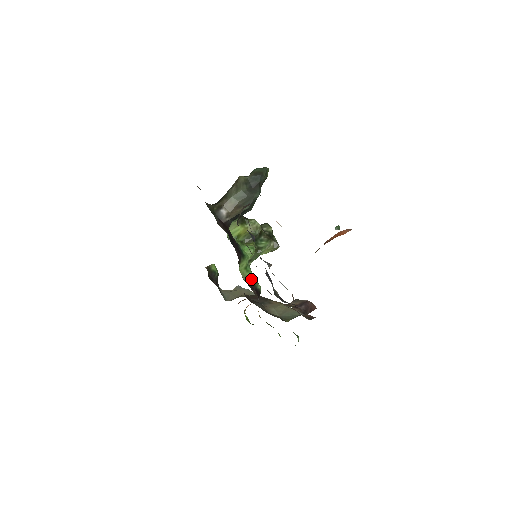
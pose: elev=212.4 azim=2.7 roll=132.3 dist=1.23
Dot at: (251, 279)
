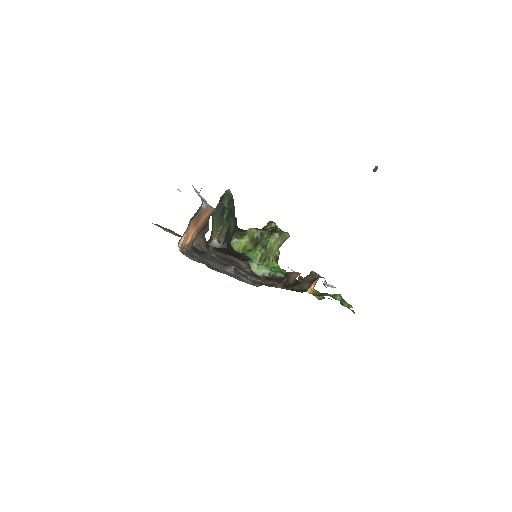
Dot at: (268, 273)
